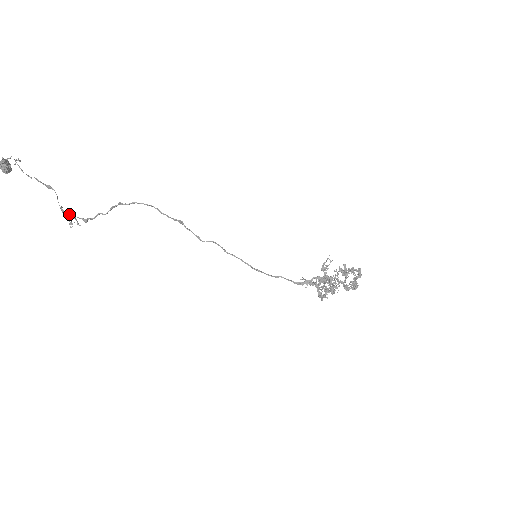
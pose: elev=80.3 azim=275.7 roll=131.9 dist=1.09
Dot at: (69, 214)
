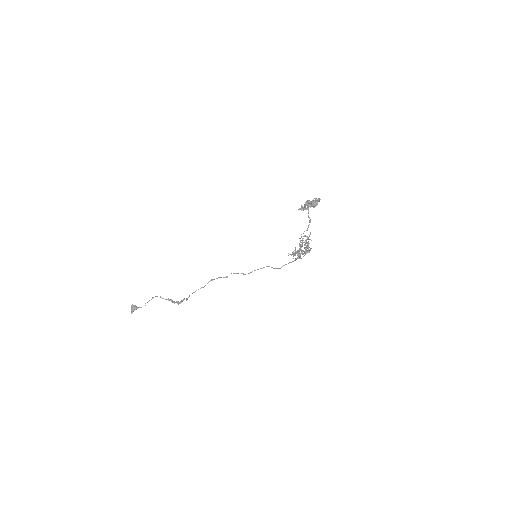
Dot at: occluded
